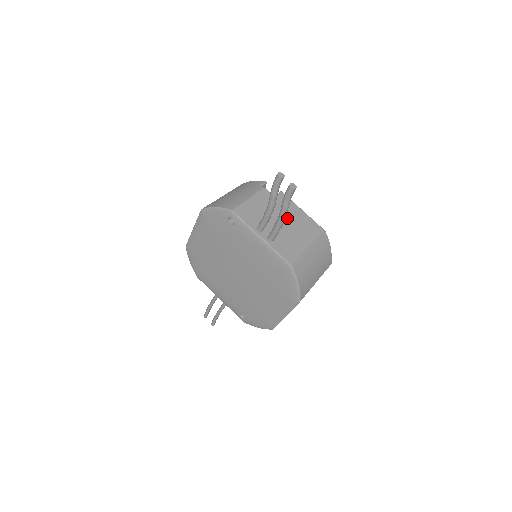
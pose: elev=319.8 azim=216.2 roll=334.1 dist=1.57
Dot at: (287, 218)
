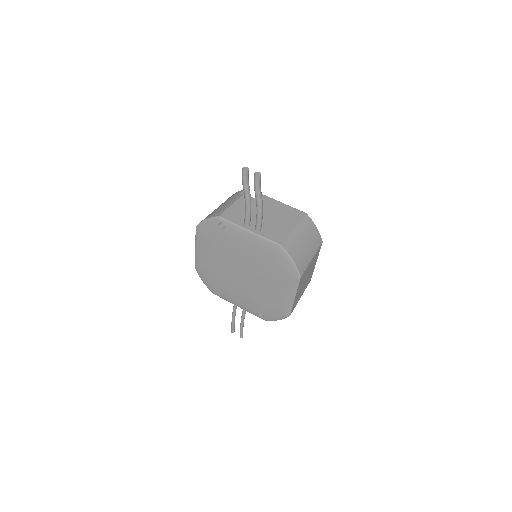
Dot at: (269, 211)
